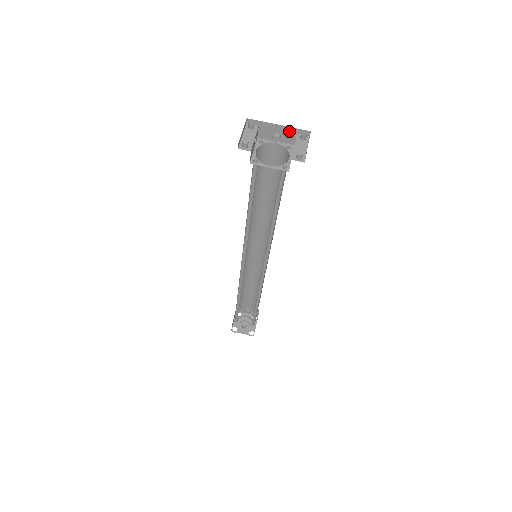
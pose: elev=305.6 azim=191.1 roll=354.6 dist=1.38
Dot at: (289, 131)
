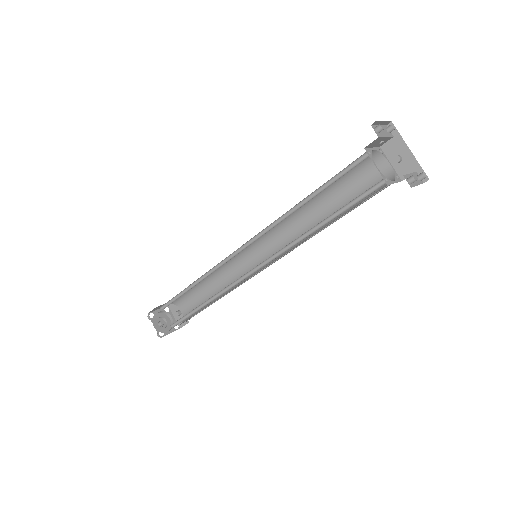
Dot at: (412, 164)
